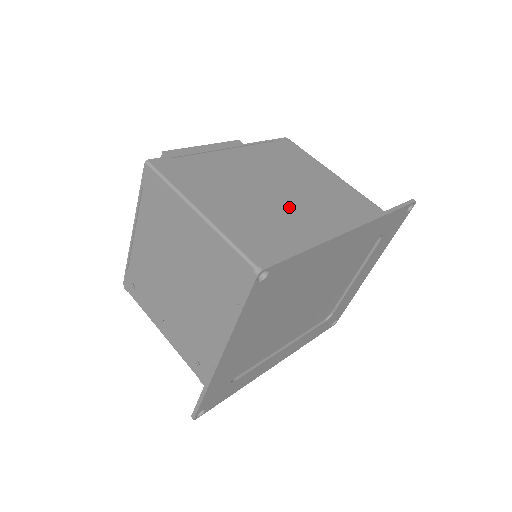
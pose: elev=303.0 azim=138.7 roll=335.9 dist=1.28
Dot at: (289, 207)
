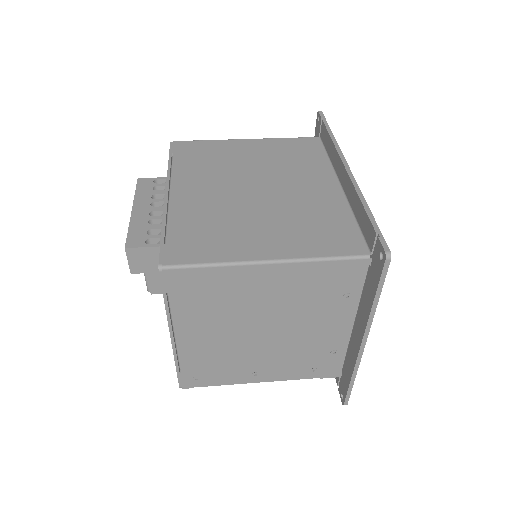
Dot at: (281, 194)
